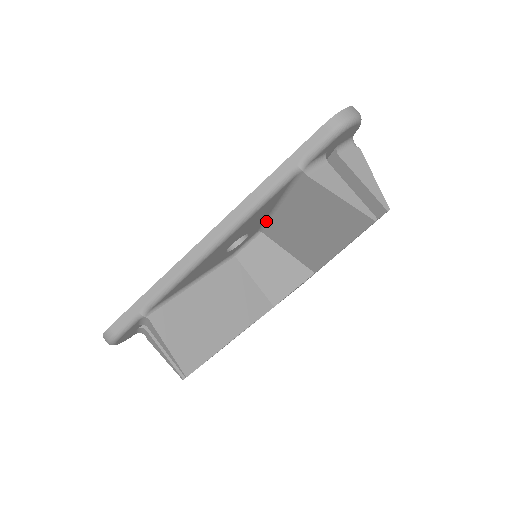
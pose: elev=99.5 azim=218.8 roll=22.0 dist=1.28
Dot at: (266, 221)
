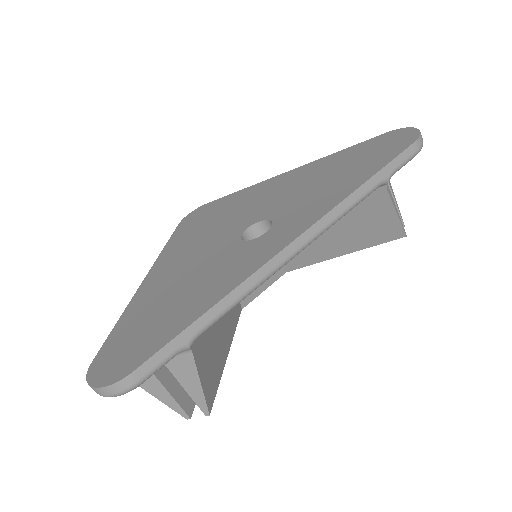
Dot at: occluded
